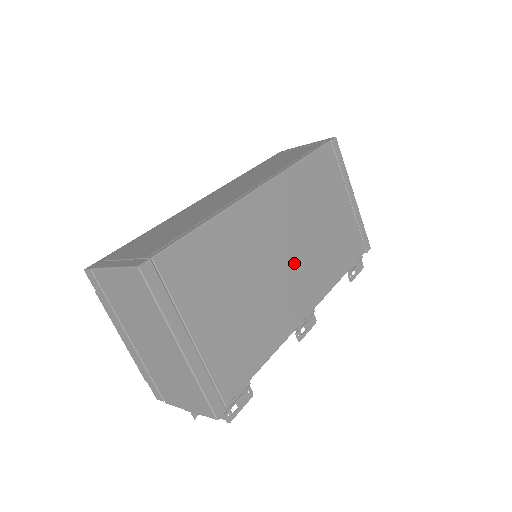
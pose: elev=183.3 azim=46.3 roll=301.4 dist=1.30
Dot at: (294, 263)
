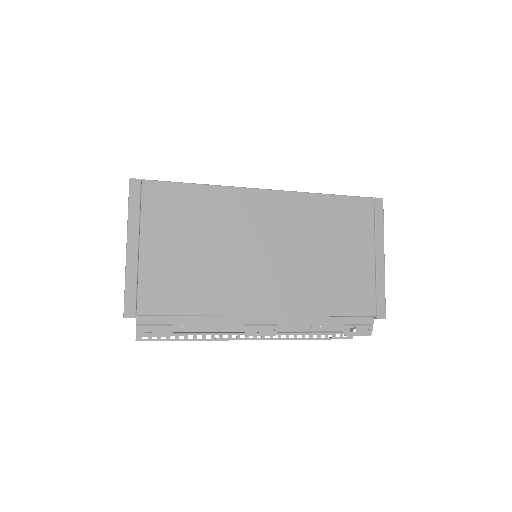
Dot at: (270, 264)
